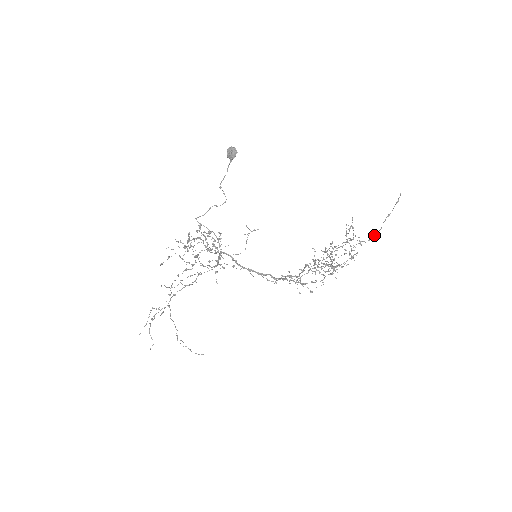
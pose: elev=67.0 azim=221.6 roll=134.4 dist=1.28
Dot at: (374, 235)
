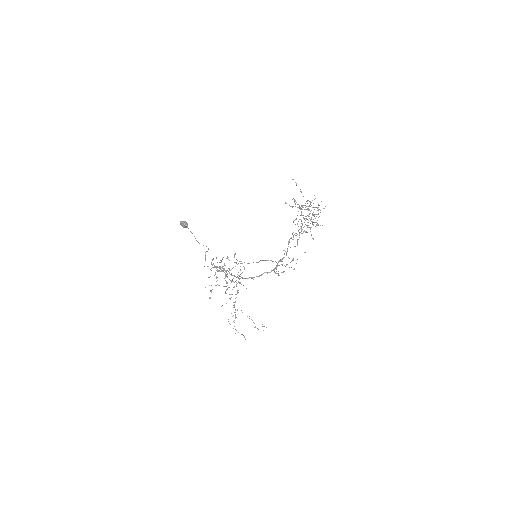
Dot at: occluded
